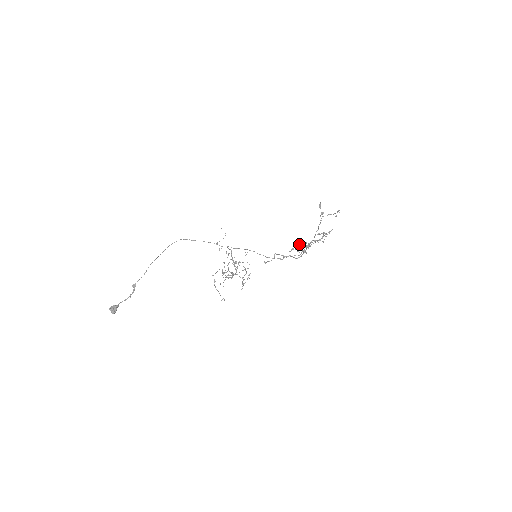
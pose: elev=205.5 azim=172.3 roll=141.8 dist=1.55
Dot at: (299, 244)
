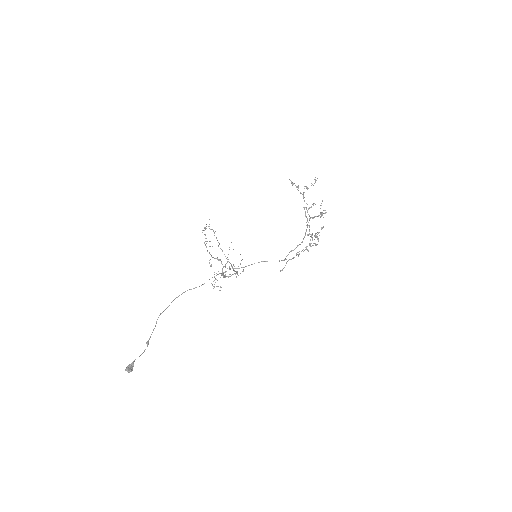
Dot at: occluded
